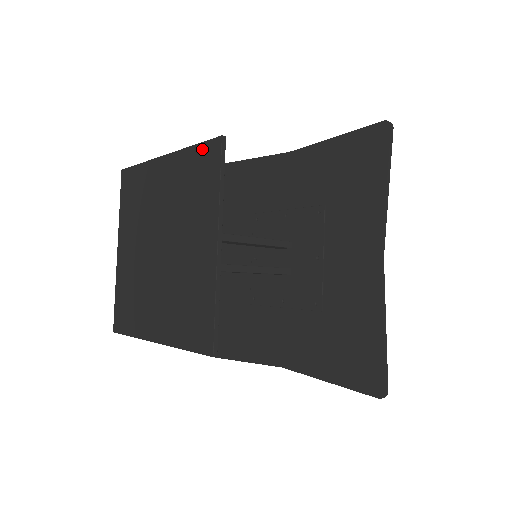
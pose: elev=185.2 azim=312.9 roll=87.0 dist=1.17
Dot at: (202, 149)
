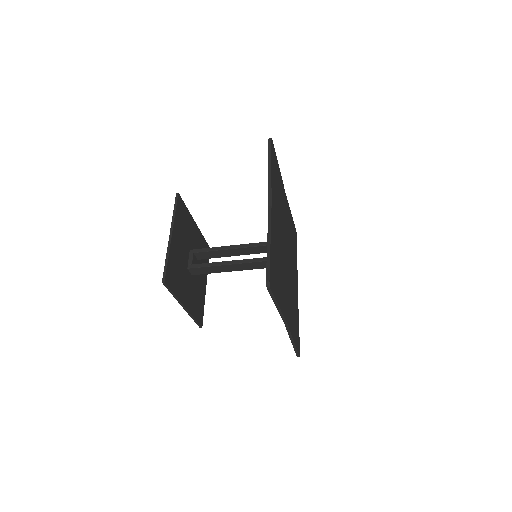
Dot at: occluded
